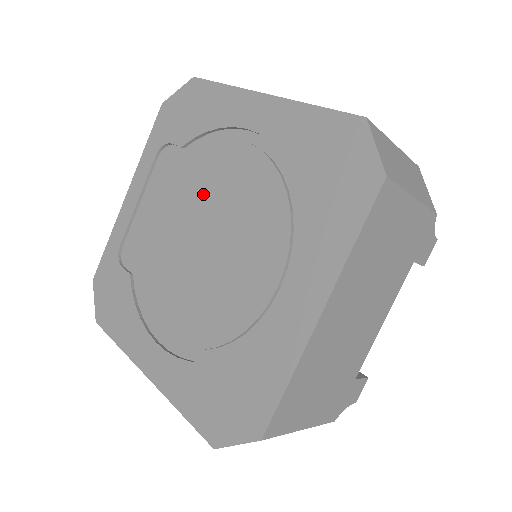
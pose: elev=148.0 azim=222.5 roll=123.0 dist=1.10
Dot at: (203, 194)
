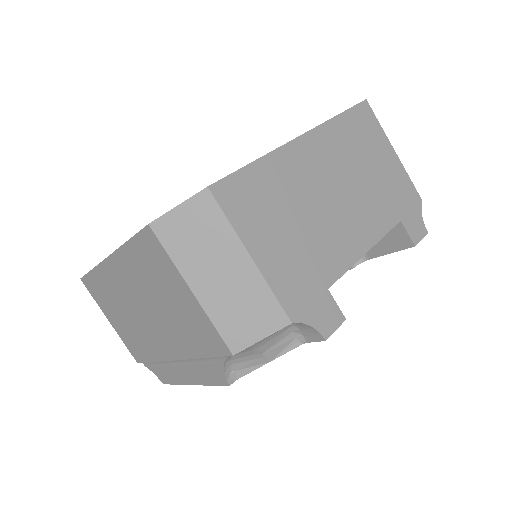
Dot at: occluded
